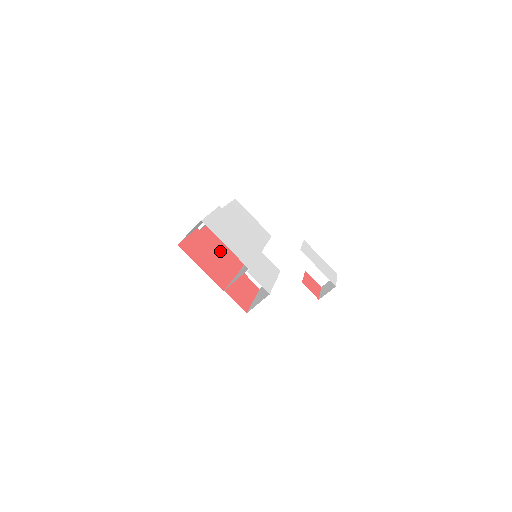
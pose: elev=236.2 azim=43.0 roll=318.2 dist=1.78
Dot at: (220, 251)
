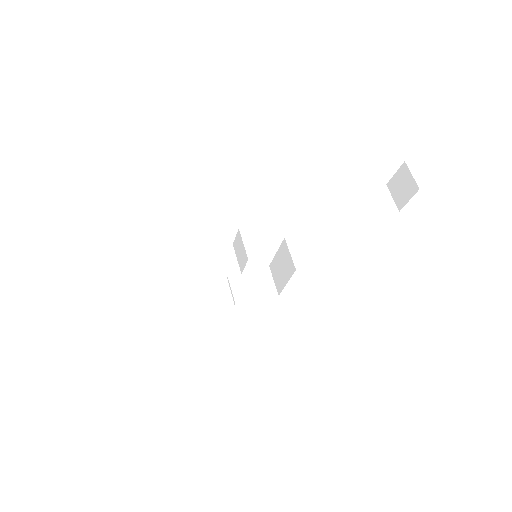
Dot at: occluded
